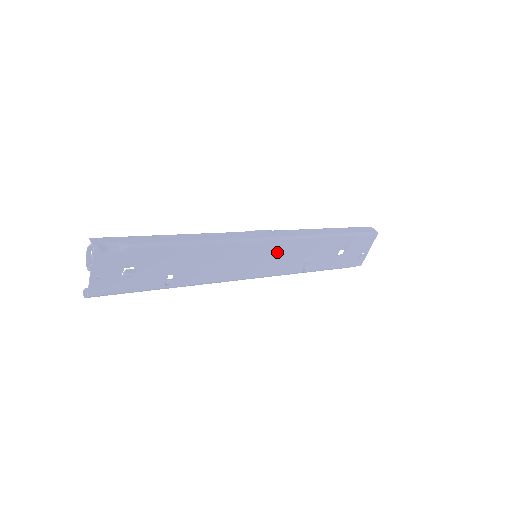
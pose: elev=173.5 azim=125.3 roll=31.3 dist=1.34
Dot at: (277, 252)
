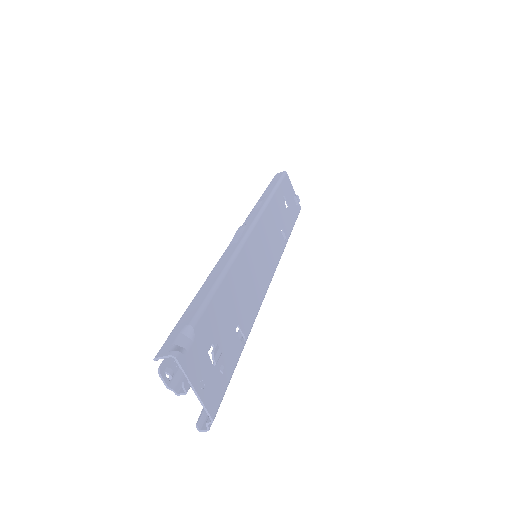
Dot at: (264, 237)
